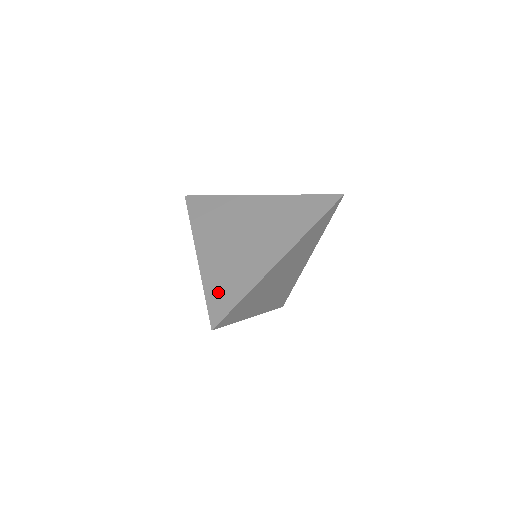
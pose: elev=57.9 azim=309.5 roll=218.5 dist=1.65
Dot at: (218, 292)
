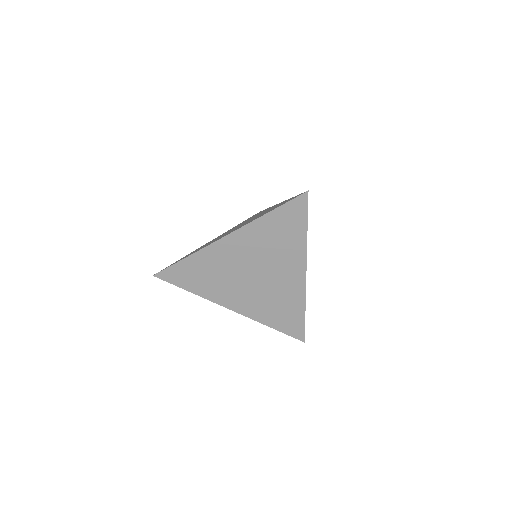
Dot at: (282, 322)
